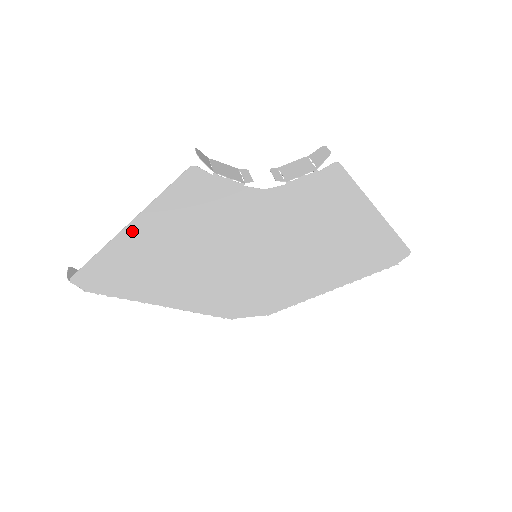
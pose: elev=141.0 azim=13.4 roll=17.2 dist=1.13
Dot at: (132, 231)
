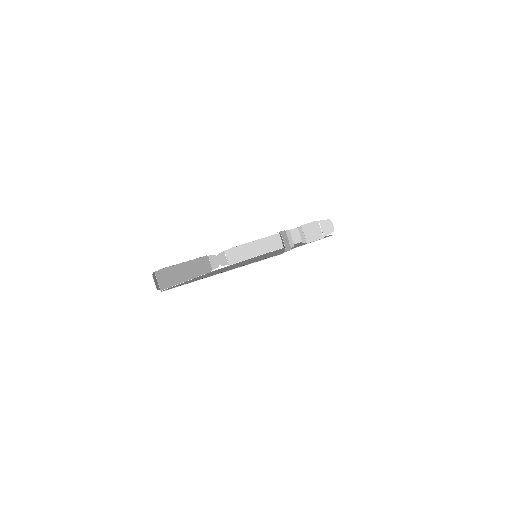
Dot at: (220, 273)
